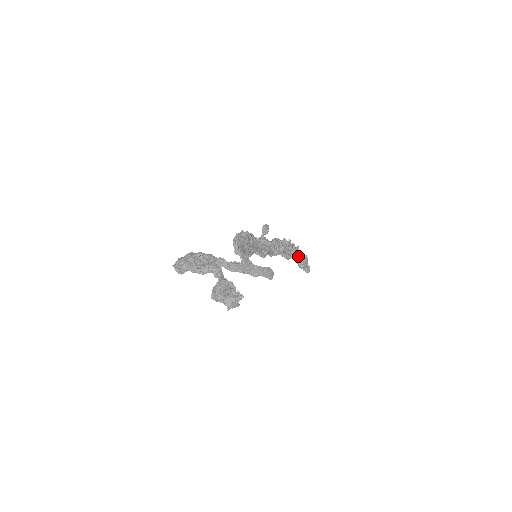
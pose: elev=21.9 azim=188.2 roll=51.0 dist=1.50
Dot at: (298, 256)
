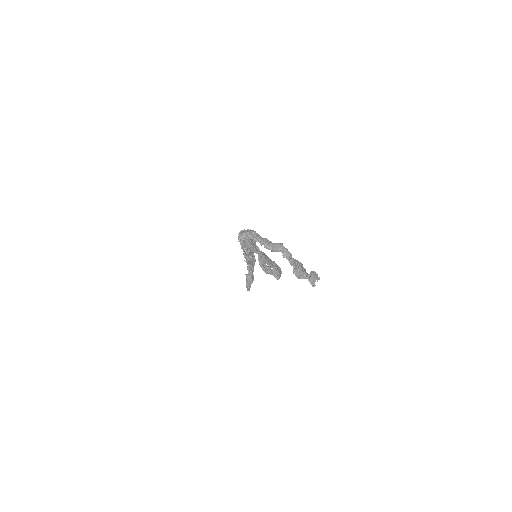
Dot at: occluded
